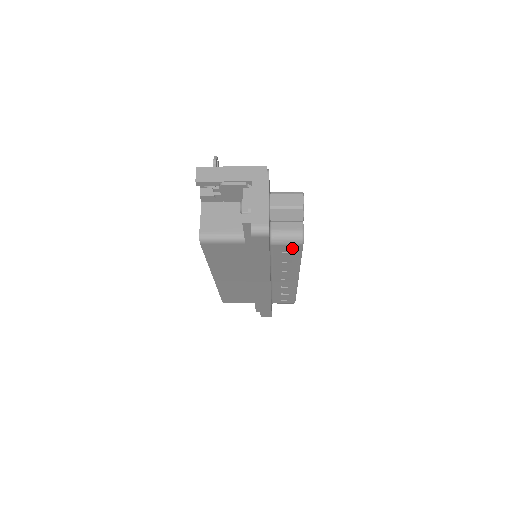
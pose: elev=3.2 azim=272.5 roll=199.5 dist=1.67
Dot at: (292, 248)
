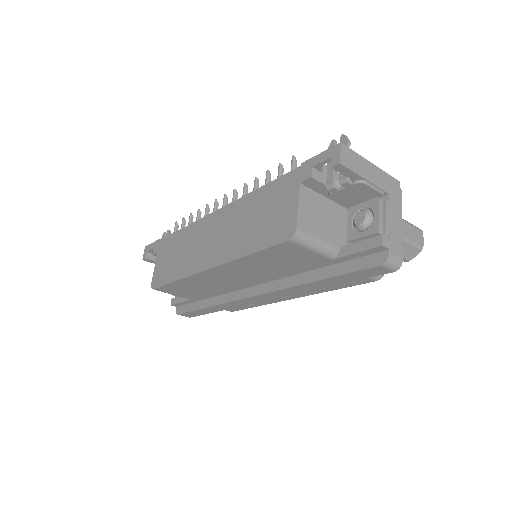
Dot at: (360, 280)
